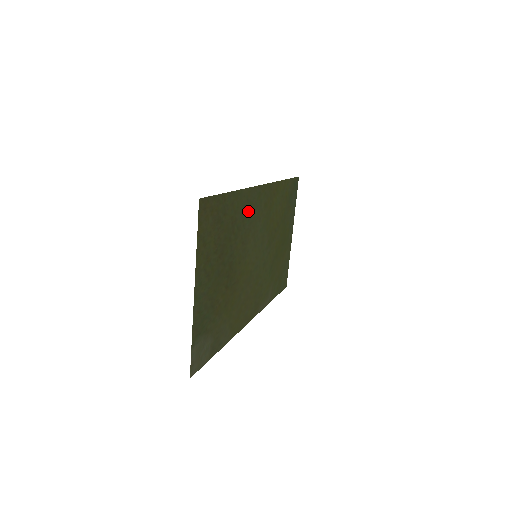
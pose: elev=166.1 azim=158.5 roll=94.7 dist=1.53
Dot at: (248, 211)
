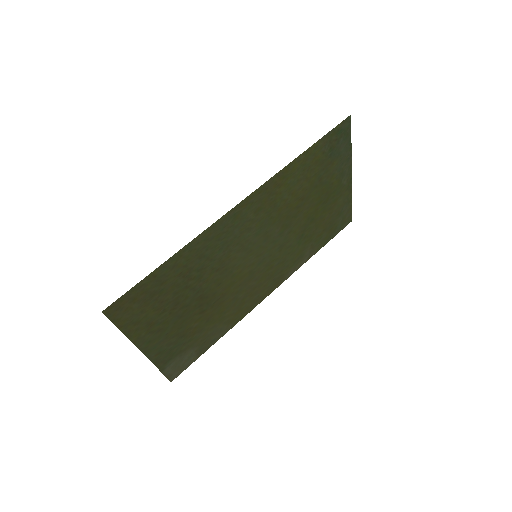
Dot at: (216, 244)
